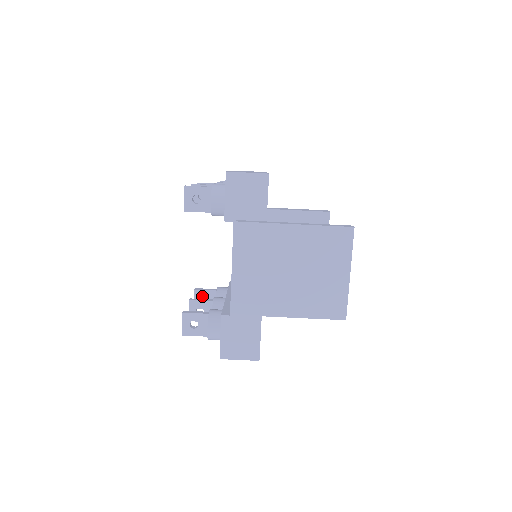
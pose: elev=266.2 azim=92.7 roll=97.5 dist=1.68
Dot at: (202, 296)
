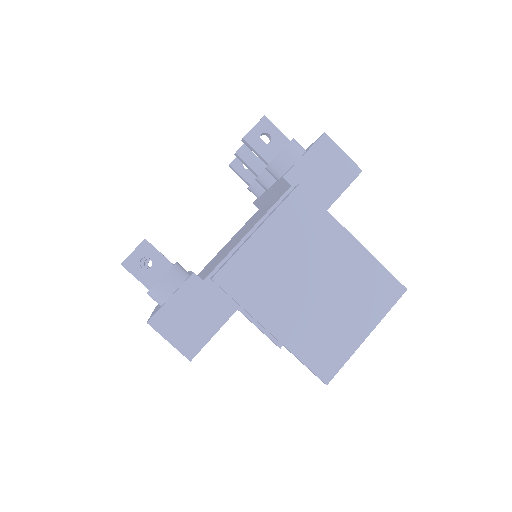
Dot at: occluded
